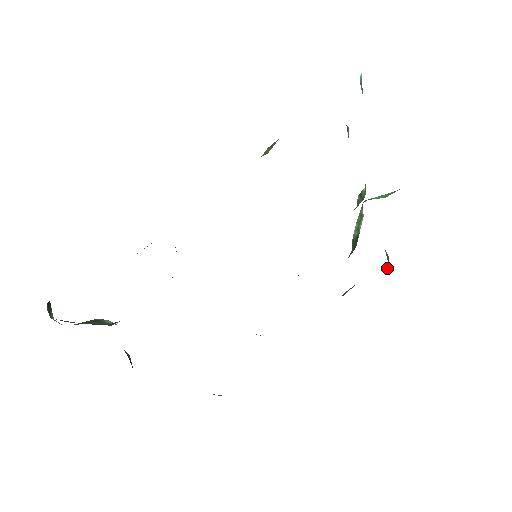
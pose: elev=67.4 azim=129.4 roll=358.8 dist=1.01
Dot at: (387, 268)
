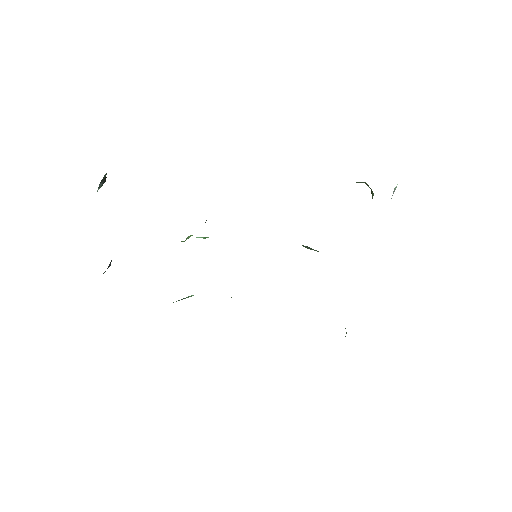
Dot at: occluded
